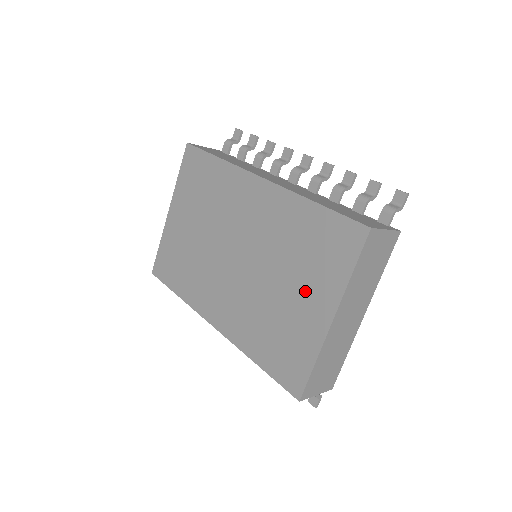
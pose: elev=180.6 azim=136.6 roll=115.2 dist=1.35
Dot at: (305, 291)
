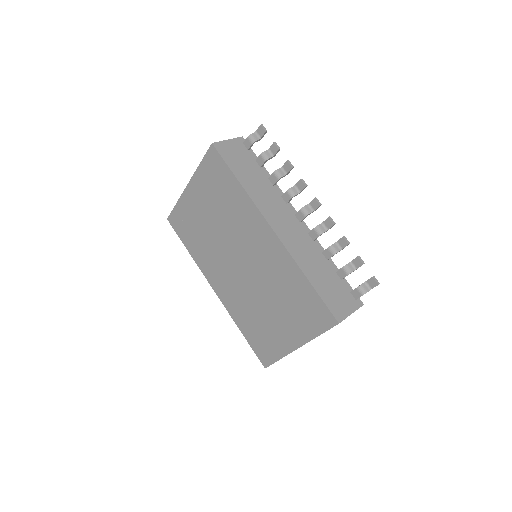
Dot at: (285, 322)
